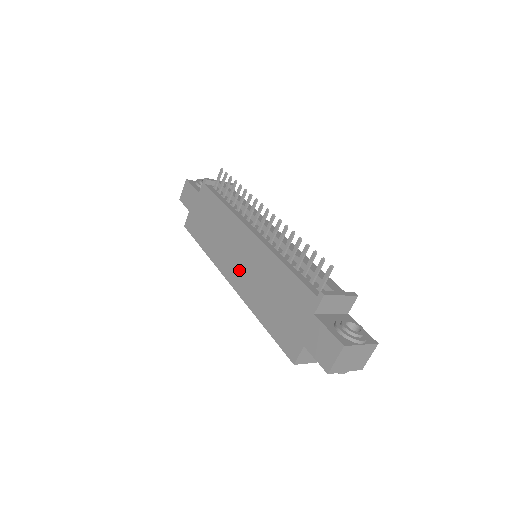
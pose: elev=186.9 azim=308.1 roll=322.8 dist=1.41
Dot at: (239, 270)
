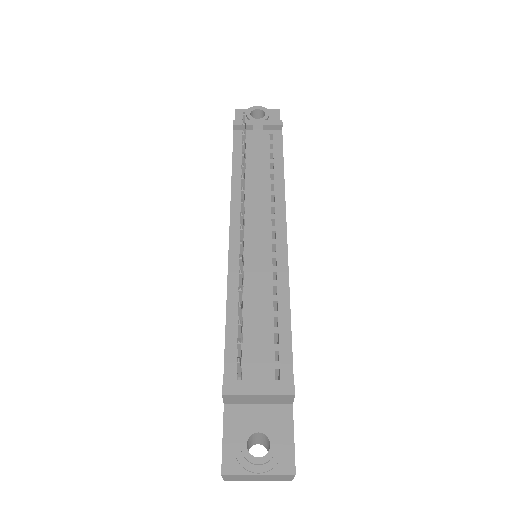
Dot at: occluded
